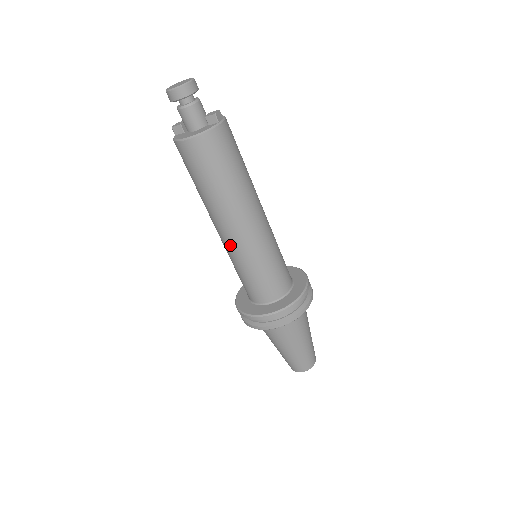
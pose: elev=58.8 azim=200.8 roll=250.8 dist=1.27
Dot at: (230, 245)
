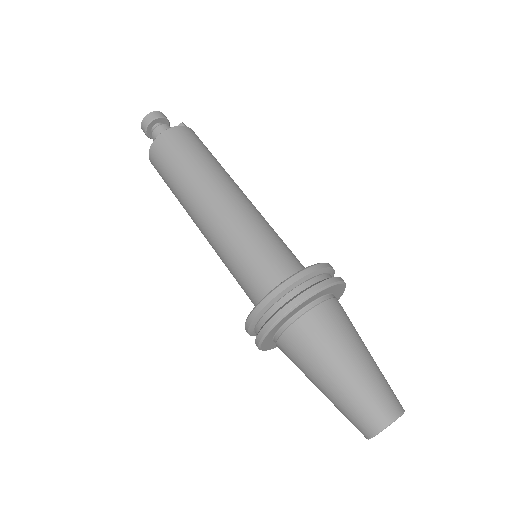
Dot at: (216, 228)
